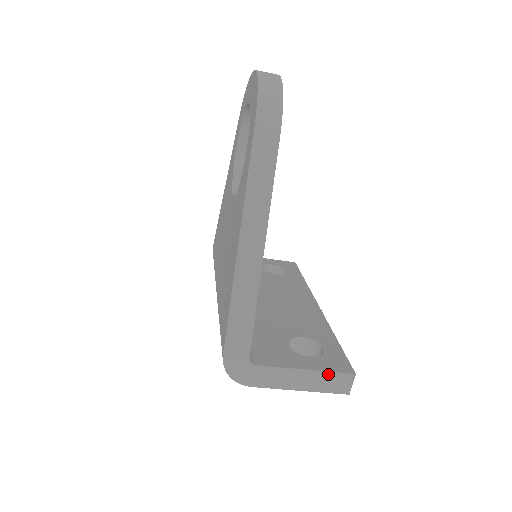
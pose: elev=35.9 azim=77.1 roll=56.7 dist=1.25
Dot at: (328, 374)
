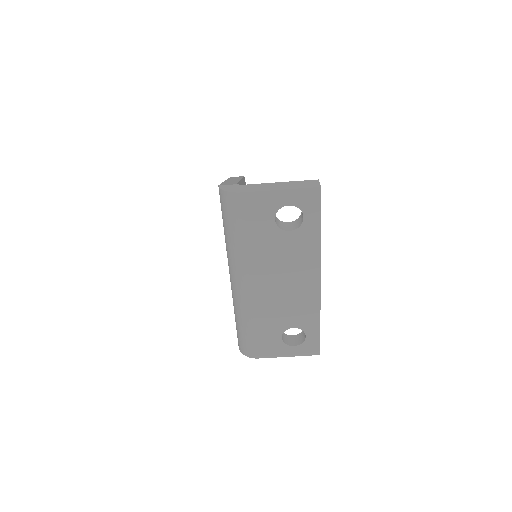
Dot at: (297, 182)
